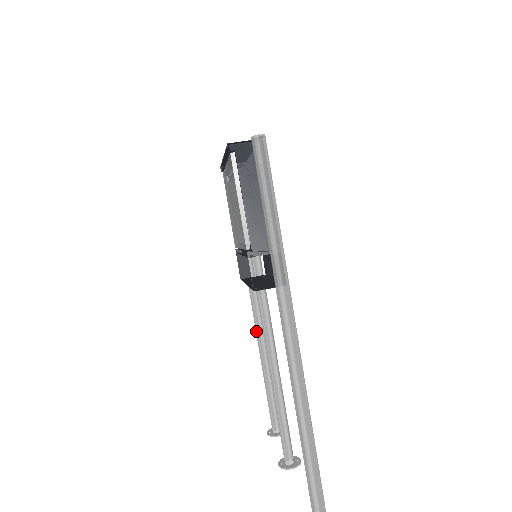
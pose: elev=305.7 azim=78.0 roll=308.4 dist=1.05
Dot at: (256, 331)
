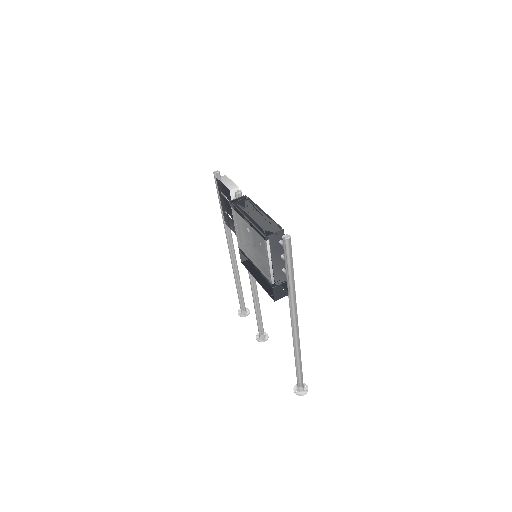
Dot at: (232, 265)
